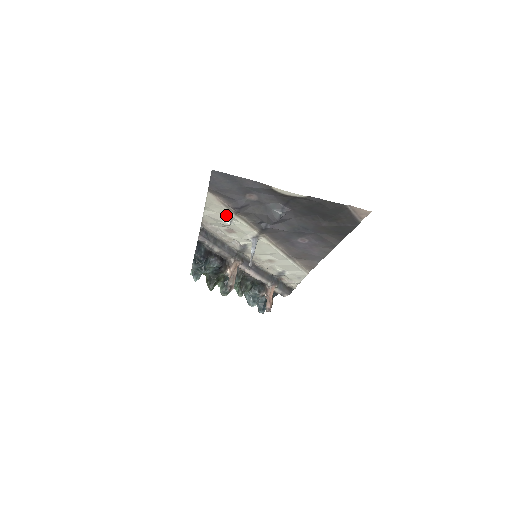
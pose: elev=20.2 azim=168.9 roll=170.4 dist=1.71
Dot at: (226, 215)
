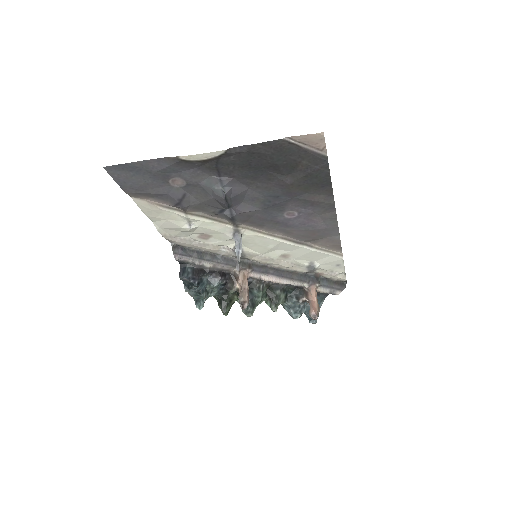
Dot at: (178, 218)
